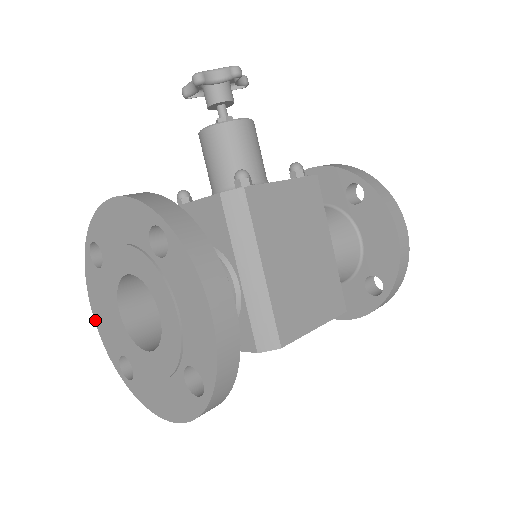
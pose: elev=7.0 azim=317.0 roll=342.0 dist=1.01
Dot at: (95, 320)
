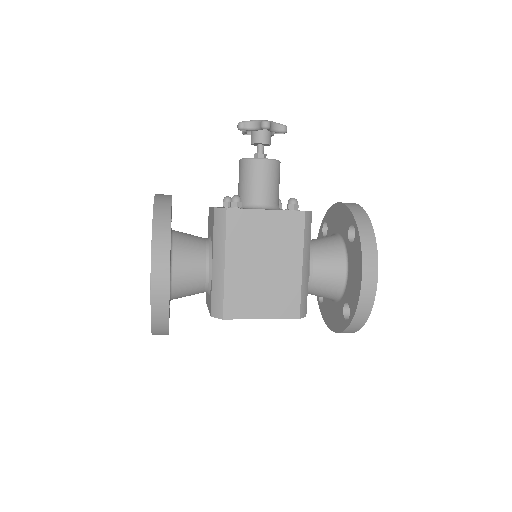
Dot at: occluded
